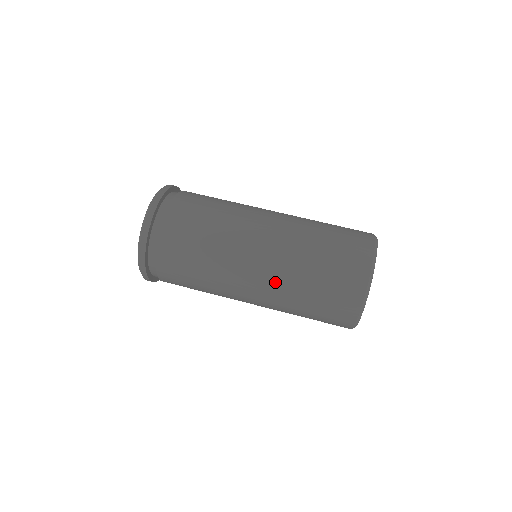
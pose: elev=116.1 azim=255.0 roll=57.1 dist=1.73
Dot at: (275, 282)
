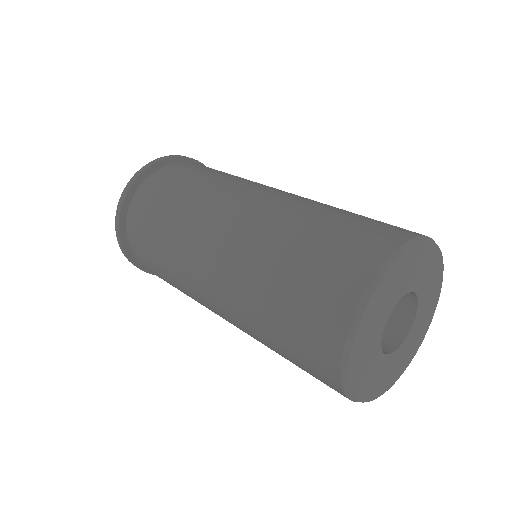
Dot at: (294, 198)
